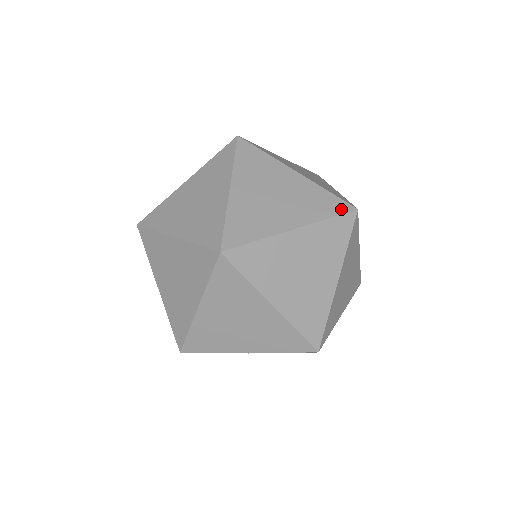
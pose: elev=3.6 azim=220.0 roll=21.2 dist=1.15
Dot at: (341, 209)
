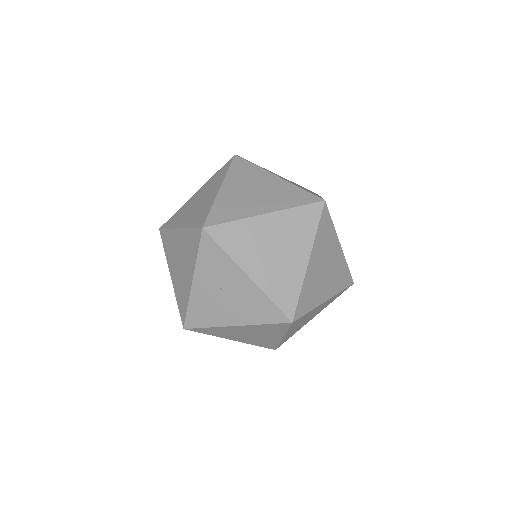
Dot at: occluded
